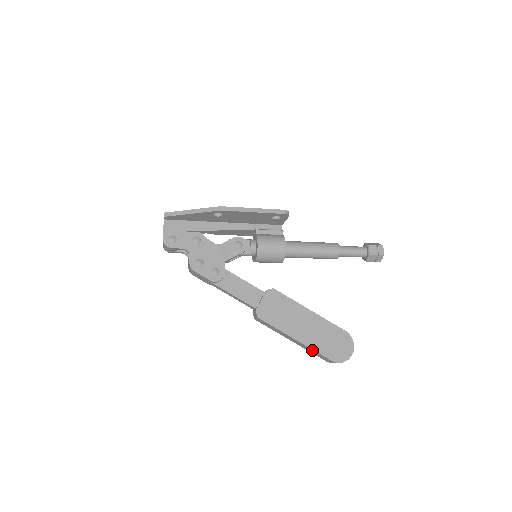
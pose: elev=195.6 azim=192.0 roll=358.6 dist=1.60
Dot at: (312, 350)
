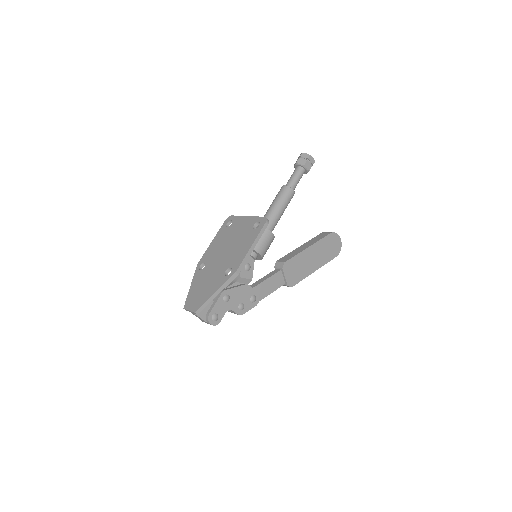
Dot at: (324, 264)
